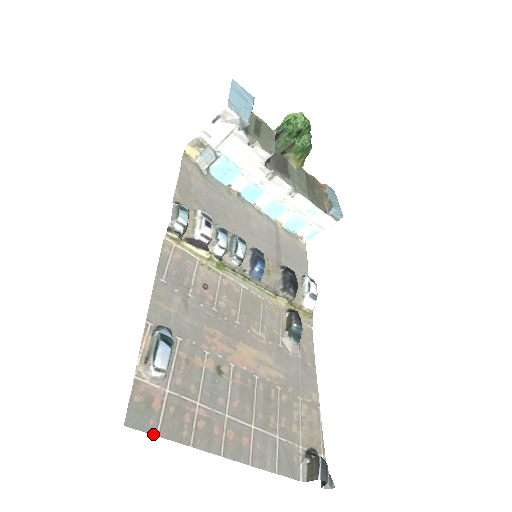
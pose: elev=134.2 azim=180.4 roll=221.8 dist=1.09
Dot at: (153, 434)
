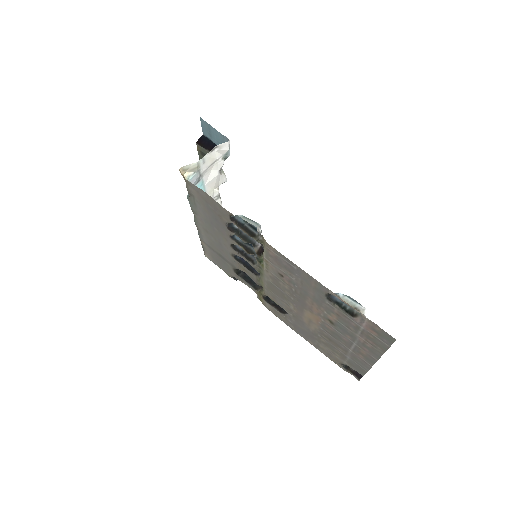
Dot at: (390, 346)
